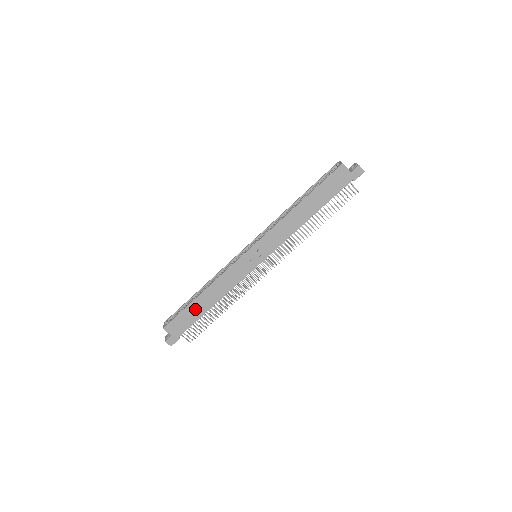
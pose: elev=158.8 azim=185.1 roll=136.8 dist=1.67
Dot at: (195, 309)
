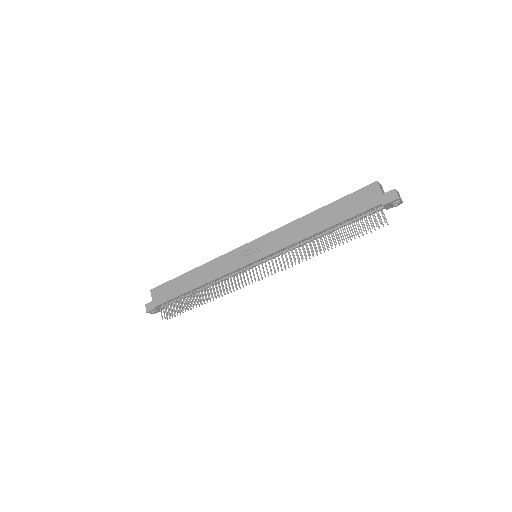
Dot at: (181, 283)
